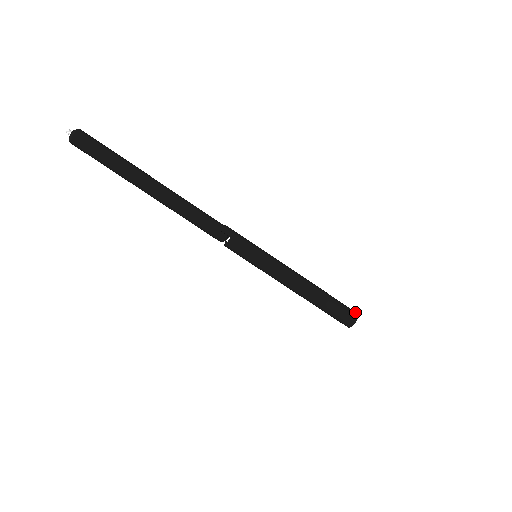
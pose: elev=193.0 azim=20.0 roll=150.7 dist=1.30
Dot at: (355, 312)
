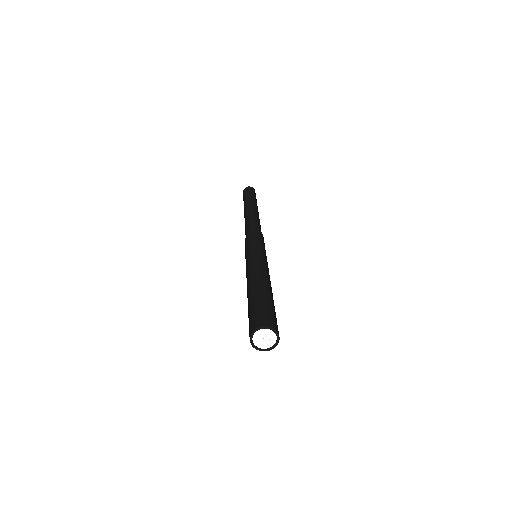
Dot at: (270, 323)
